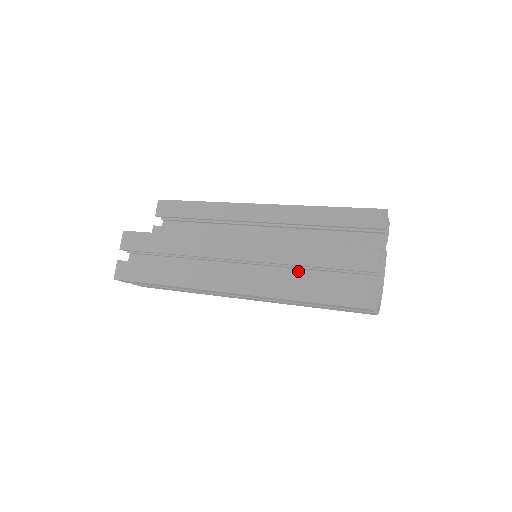
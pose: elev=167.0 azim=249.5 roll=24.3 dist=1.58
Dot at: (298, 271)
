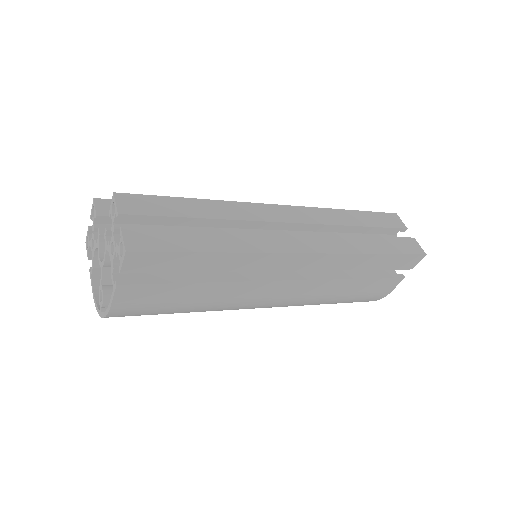
Dot at: occluded
